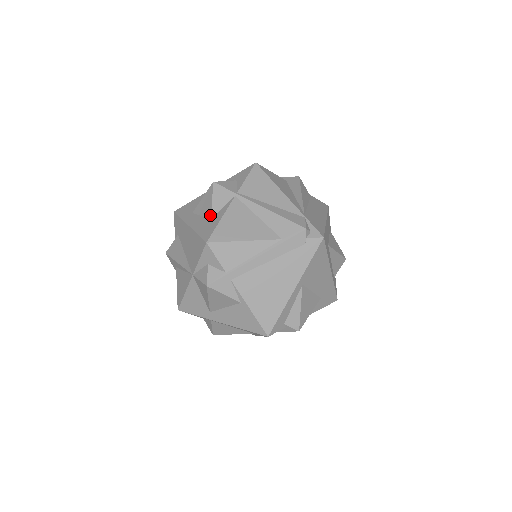
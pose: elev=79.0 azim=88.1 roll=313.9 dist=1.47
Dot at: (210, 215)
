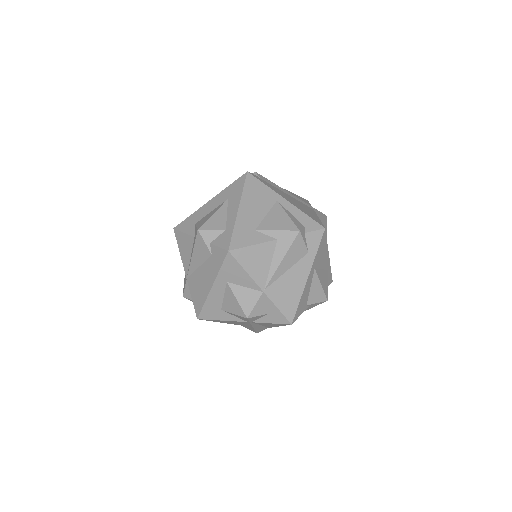
Dot at: (223, 310)
